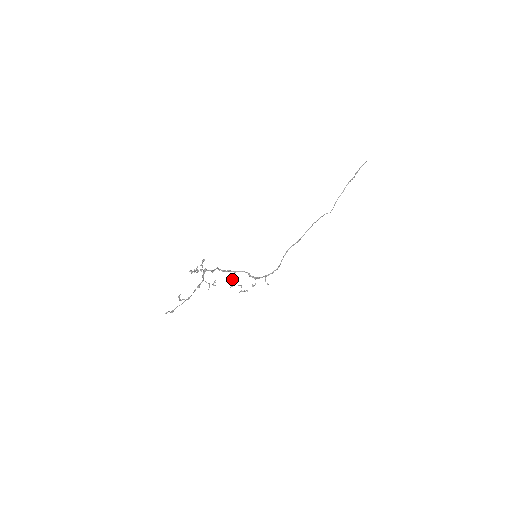
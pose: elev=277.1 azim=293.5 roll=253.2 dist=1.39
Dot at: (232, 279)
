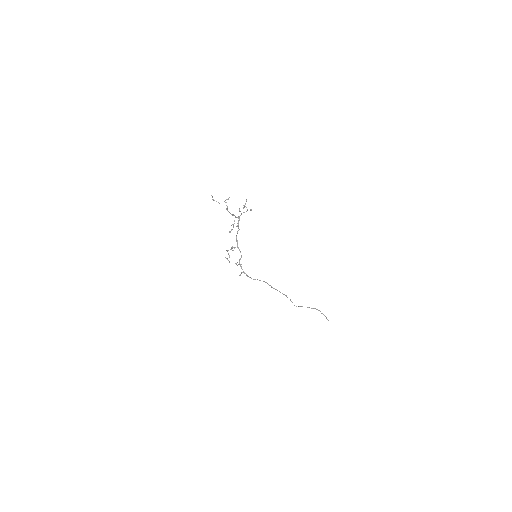
Dot at: (232, 248)
